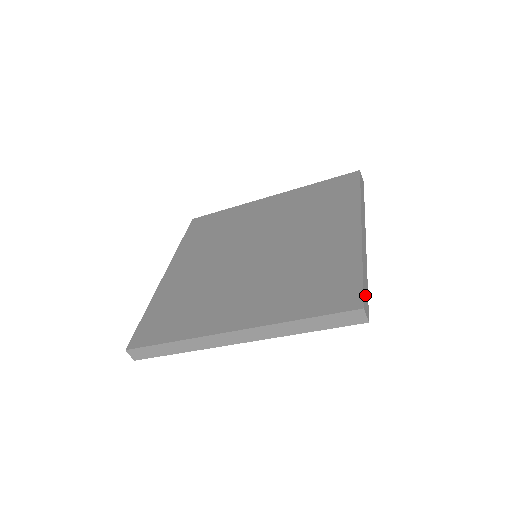
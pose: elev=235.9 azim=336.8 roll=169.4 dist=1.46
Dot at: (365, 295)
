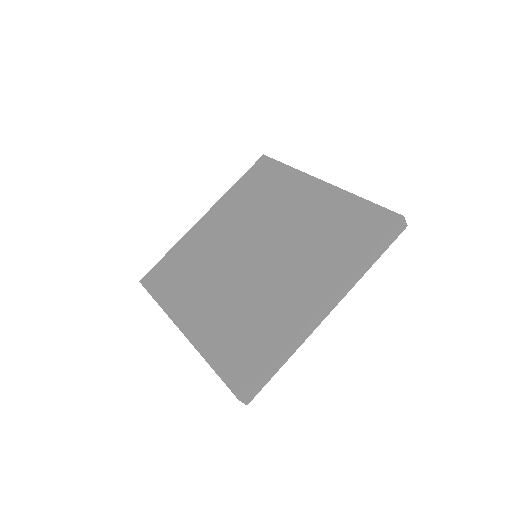
Dot at: (258, 384)
